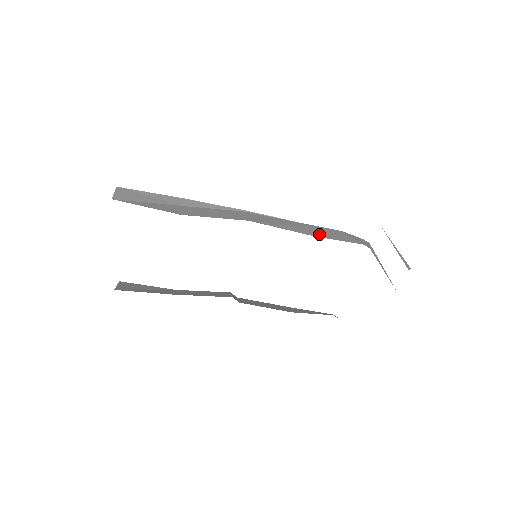
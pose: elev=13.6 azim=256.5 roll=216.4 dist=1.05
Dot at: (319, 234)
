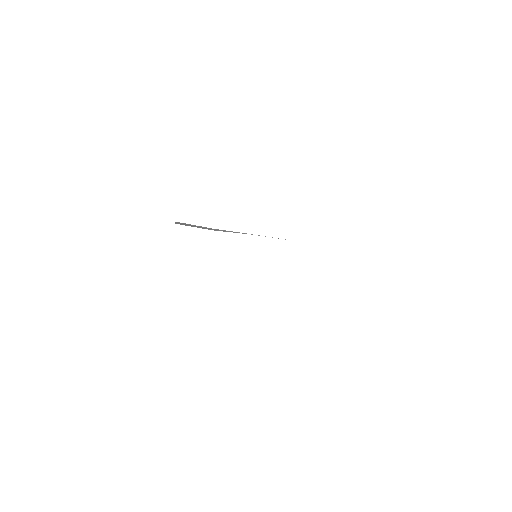
Dot at: occluded
